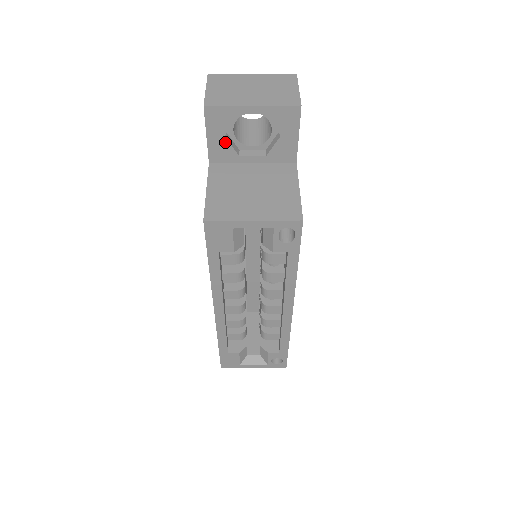
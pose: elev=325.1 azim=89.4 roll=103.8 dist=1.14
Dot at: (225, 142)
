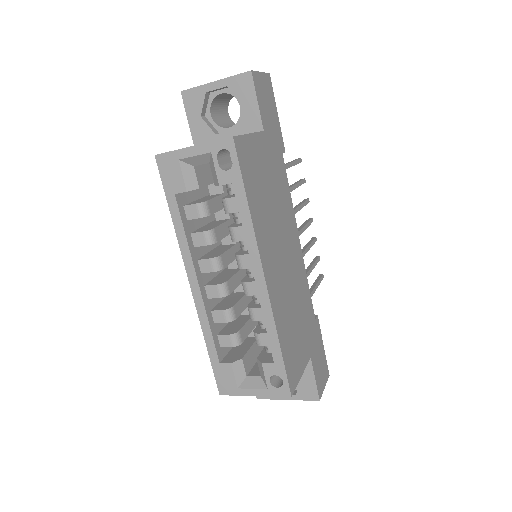
Dot at: (202, 122)
